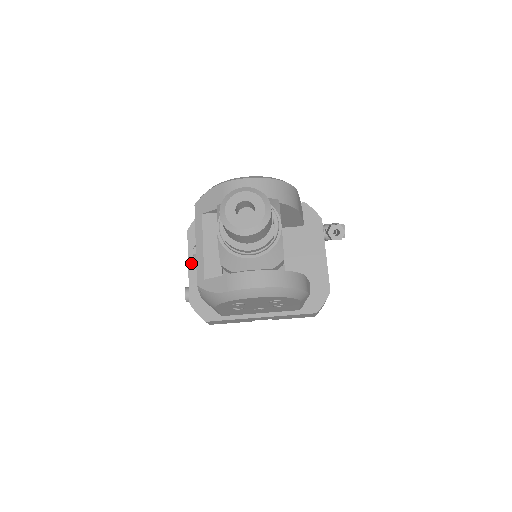
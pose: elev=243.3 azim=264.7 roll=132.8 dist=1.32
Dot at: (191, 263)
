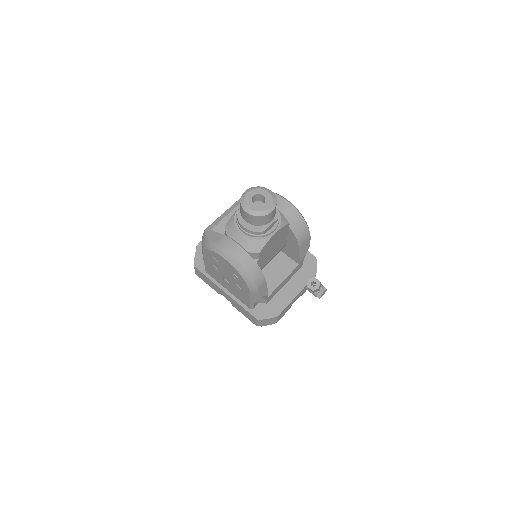
Dot at: occluded
